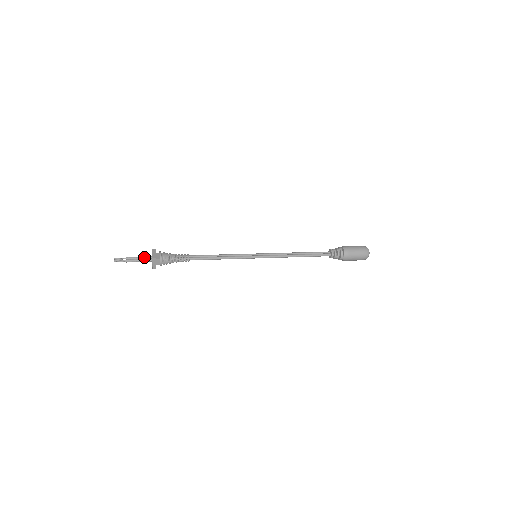
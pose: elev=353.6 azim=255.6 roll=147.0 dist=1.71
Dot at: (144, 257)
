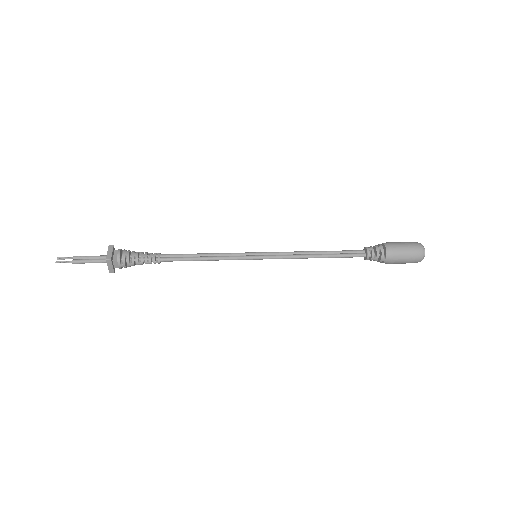
Dot at: (98, 256)
